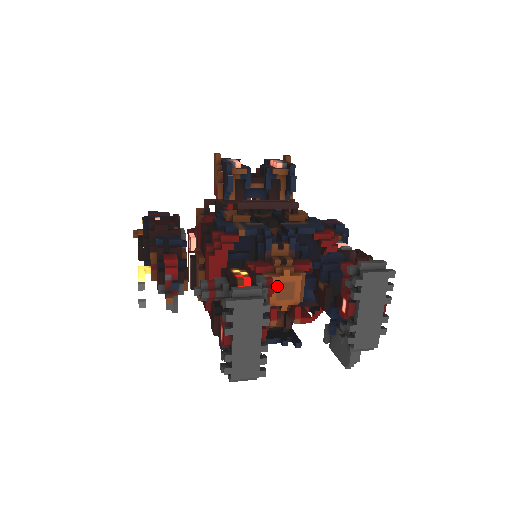
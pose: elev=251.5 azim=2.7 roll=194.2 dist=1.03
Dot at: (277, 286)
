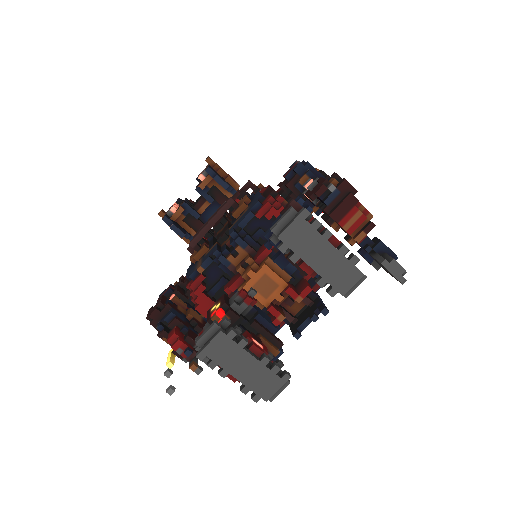
Dot at: (252, 291)
